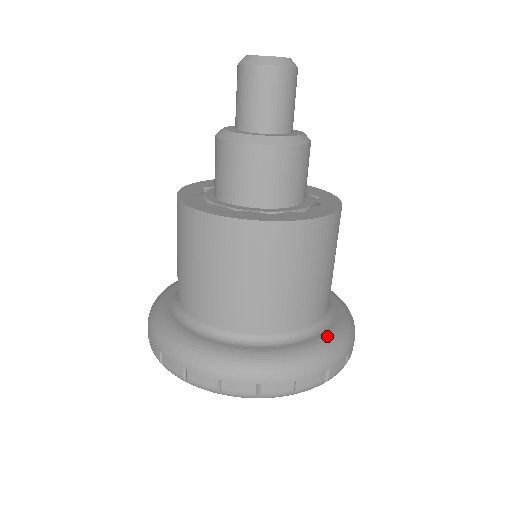
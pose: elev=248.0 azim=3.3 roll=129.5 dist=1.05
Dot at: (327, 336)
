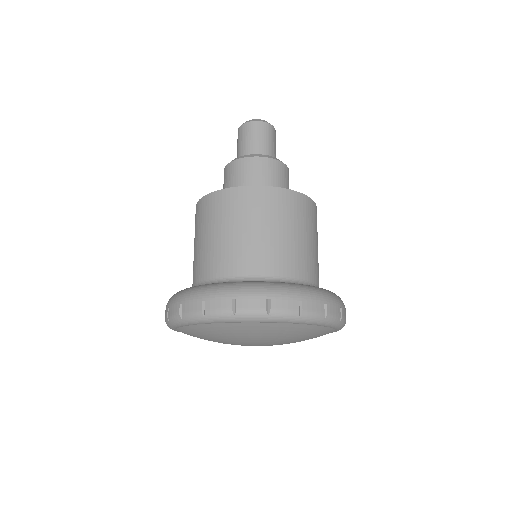
Dot at: occluded
